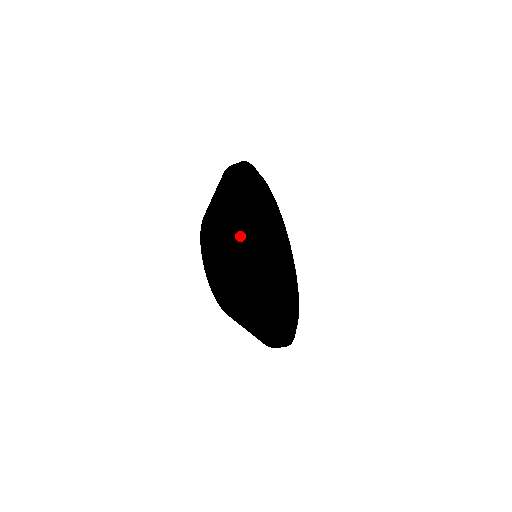
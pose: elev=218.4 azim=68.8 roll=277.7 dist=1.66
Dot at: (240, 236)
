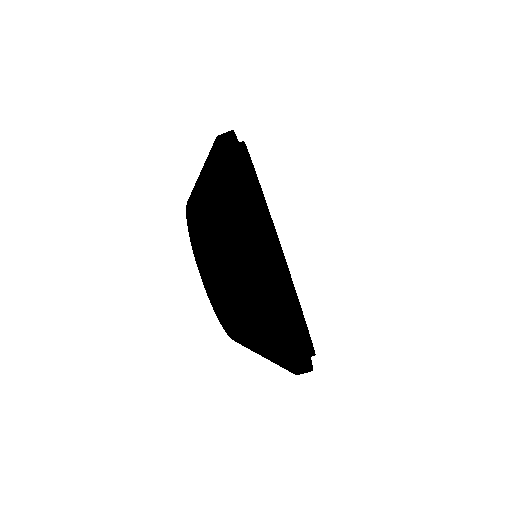
Dot at: (265, 235)
